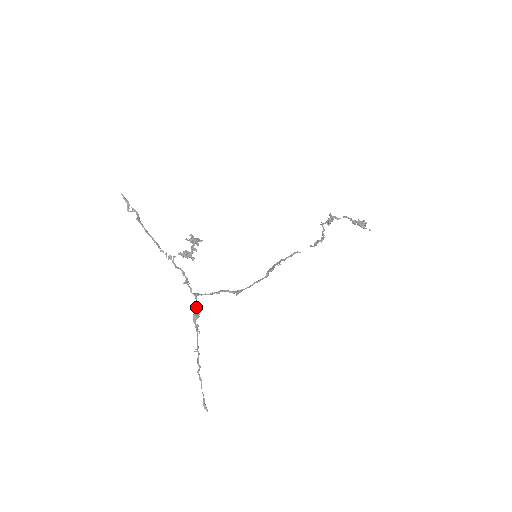
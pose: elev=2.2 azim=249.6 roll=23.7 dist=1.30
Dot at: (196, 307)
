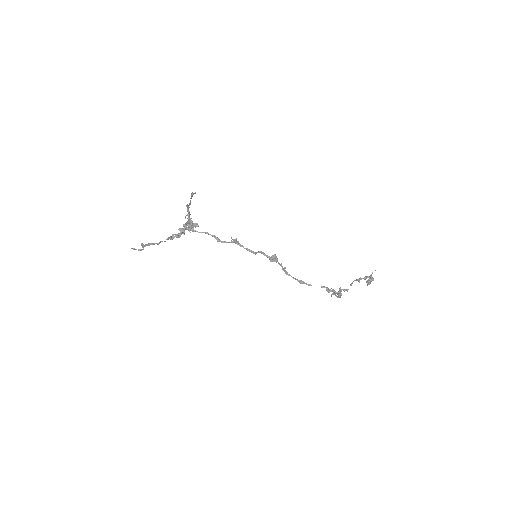
Dot at: (190, 223)
